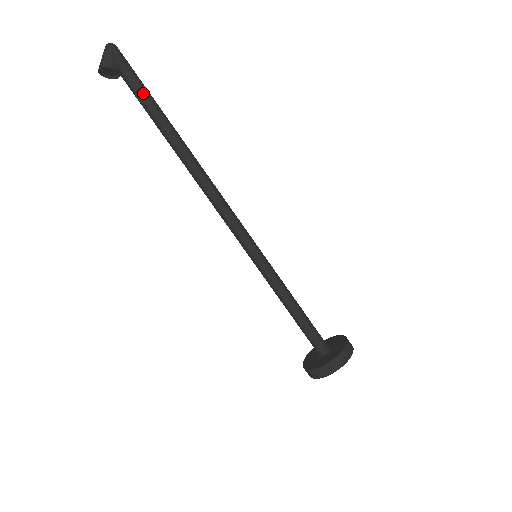
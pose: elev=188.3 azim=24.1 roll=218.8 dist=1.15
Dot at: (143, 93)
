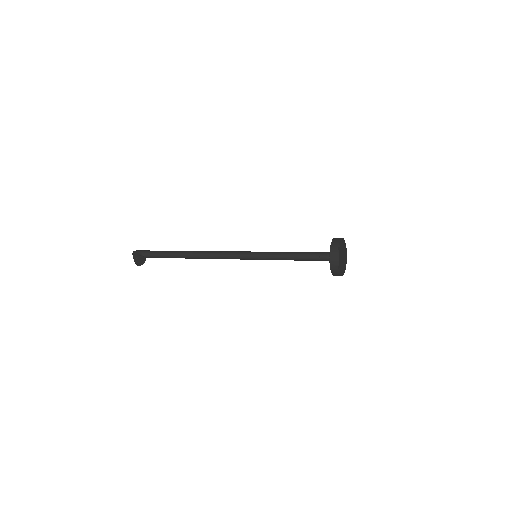
Dot at: (156, 253)
